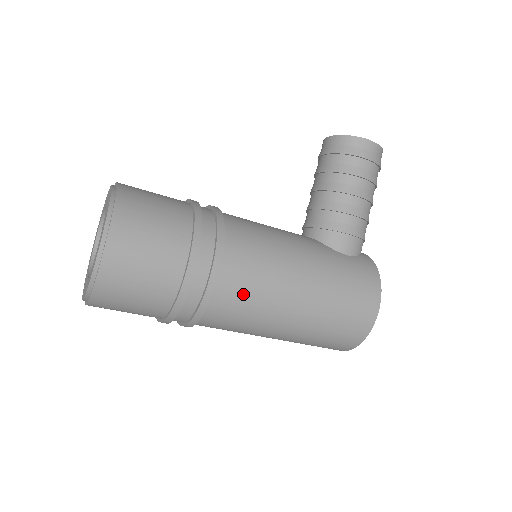
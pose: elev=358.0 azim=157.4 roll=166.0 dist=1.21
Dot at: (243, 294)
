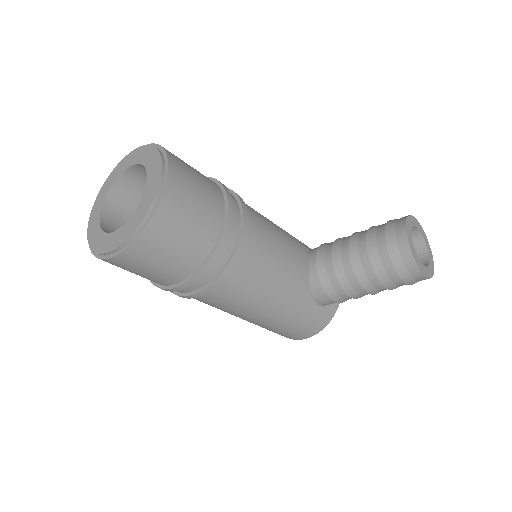
Dot at: (209, 304)
